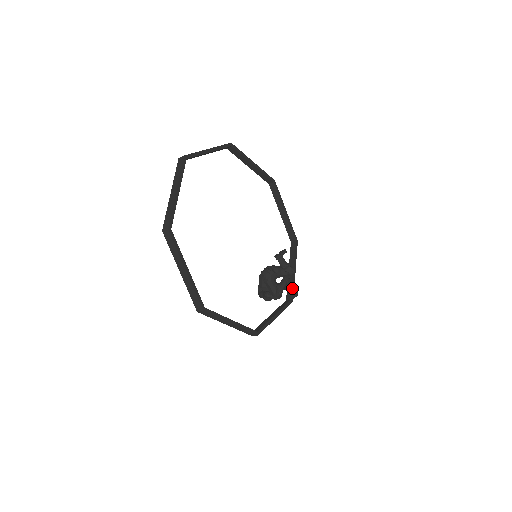
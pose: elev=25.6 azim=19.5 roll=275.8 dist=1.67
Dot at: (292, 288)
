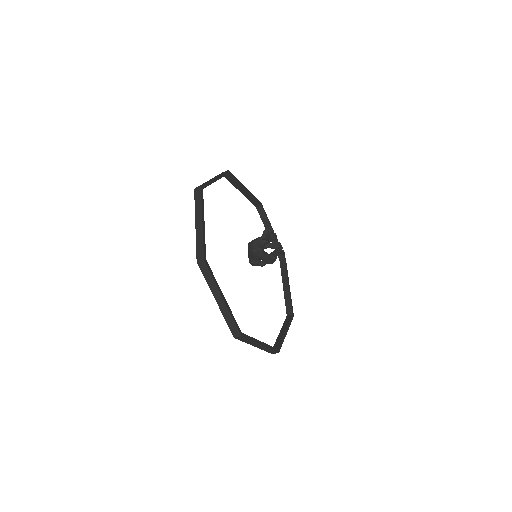
Dot at: occluded
